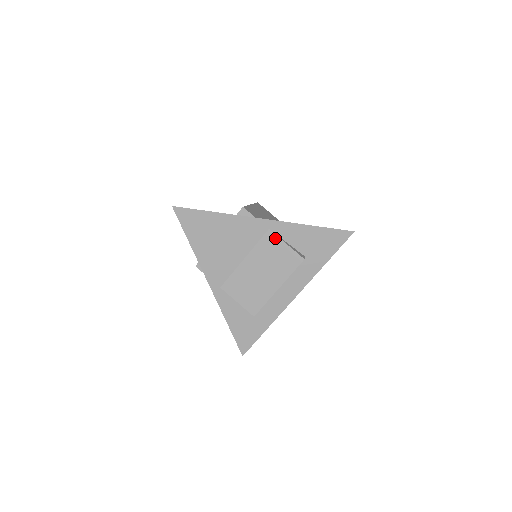
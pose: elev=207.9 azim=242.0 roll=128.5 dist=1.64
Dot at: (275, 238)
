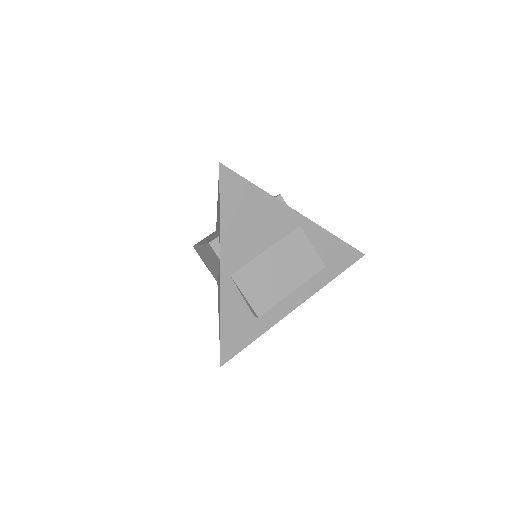
Dot at: (303, 237)
